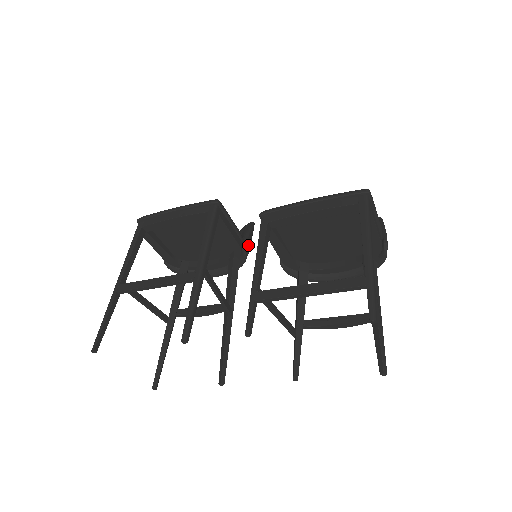
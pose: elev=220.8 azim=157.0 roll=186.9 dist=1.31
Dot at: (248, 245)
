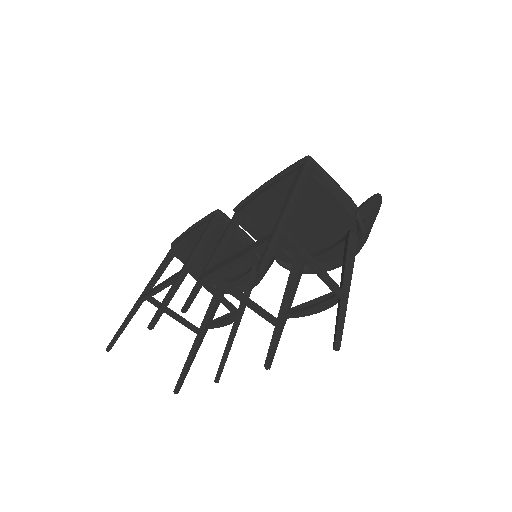
Dot at: occluded
